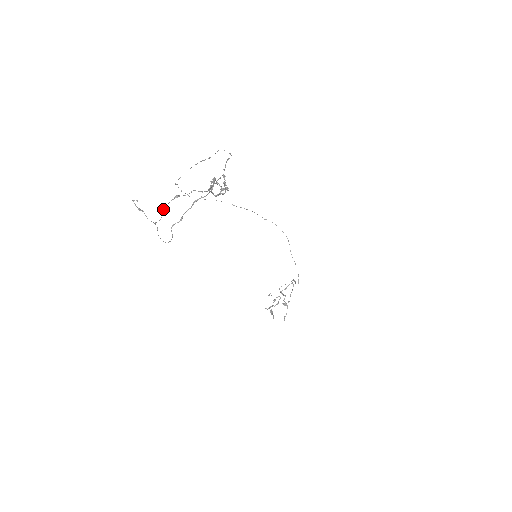
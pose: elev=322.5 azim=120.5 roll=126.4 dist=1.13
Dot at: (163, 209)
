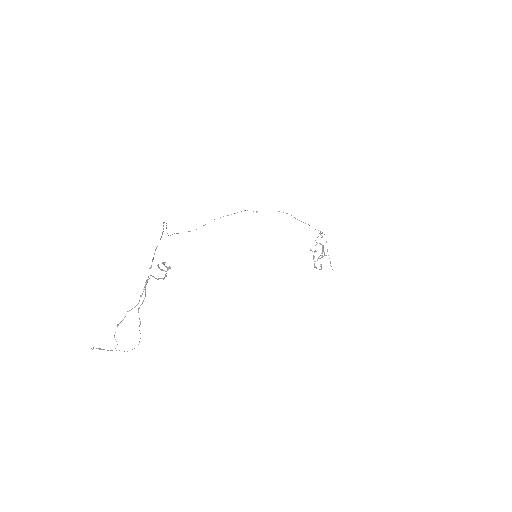
Dot at: occluded
